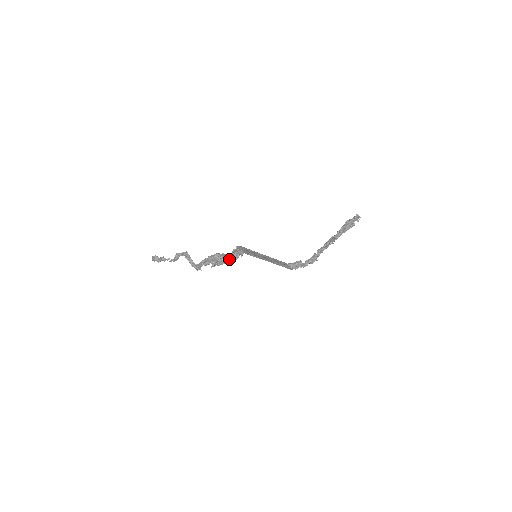
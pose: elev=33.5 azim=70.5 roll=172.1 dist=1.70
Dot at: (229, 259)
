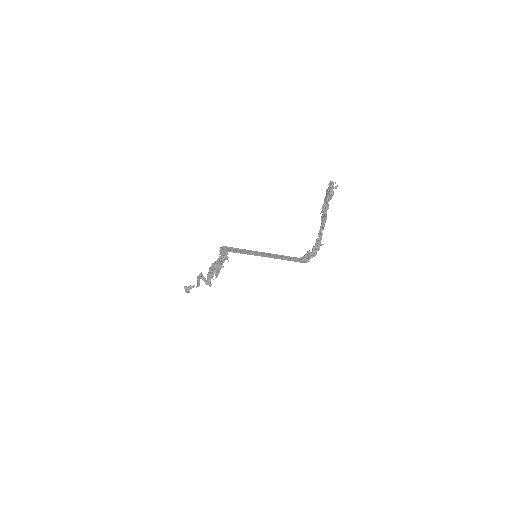
Dot at: (220, 262)
